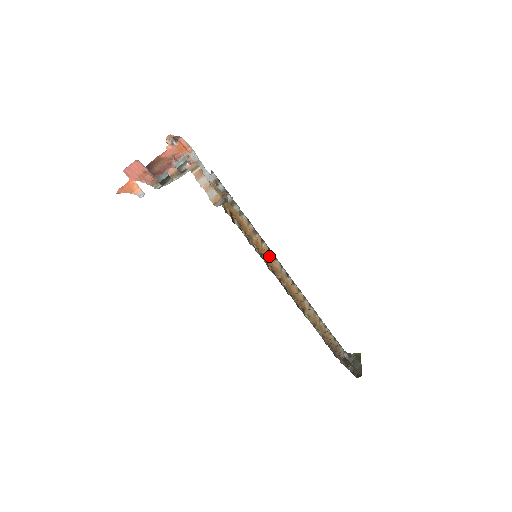
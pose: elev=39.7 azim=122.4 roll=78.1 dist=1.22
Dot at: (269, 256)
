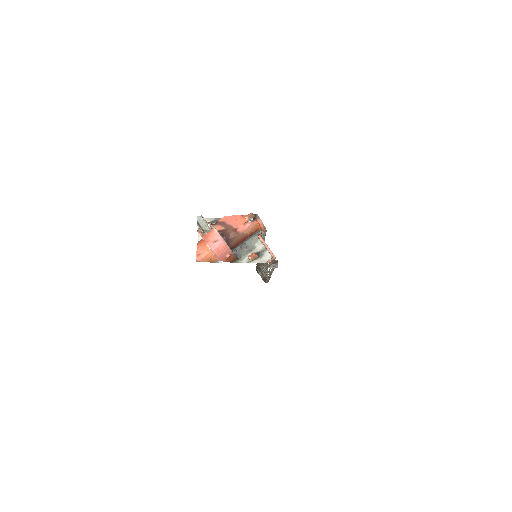
Dot at: occluded
